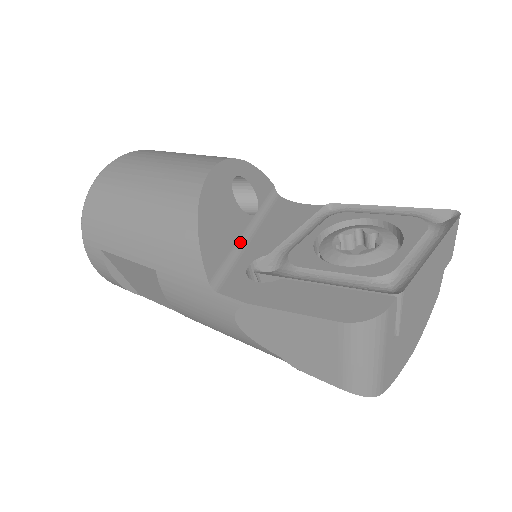
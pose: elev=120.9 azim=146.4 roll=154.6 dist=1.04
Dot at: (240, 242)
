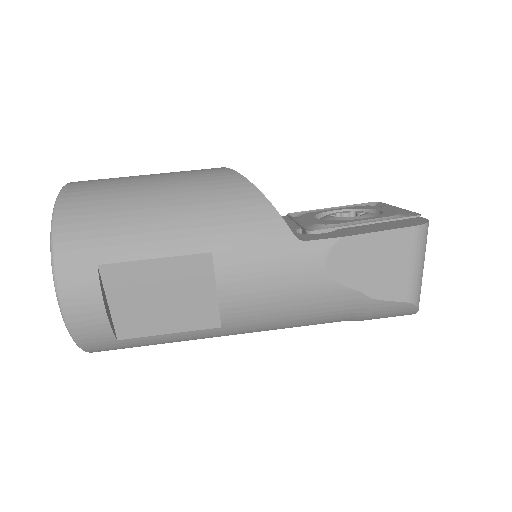
Dot at: occluded
